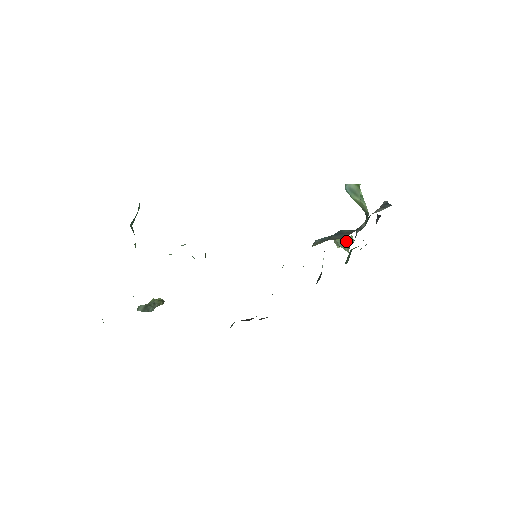
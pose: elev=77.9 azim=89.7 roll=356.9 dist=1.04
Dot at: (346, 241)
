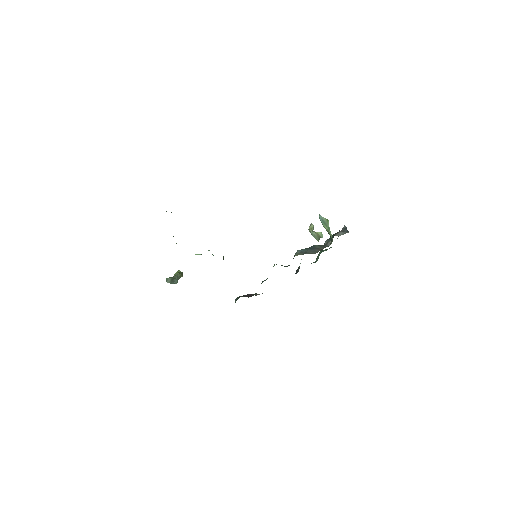
Dot at: (317, 235)
